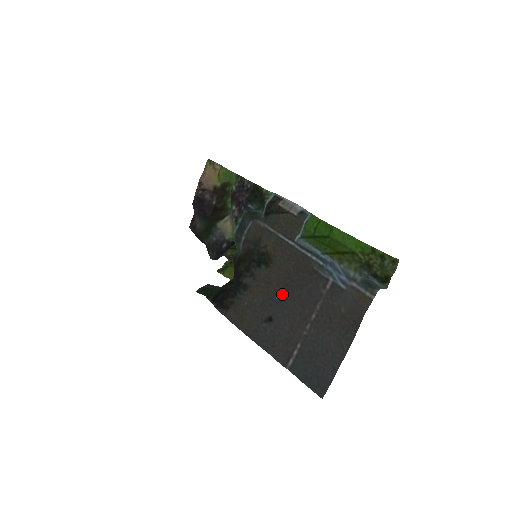
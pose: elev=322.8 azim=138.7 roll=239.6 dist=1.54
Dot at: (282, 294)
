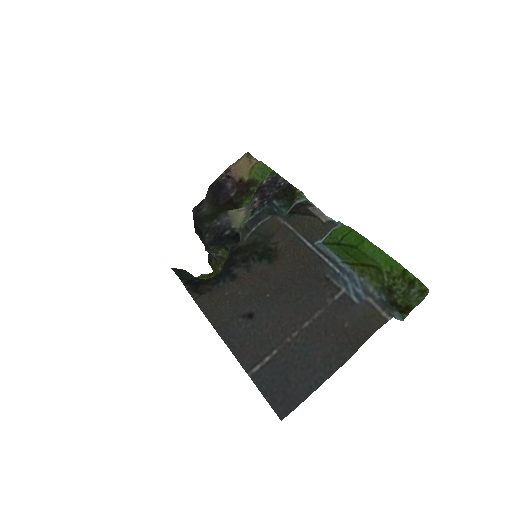
Dot at: (276, 293)
